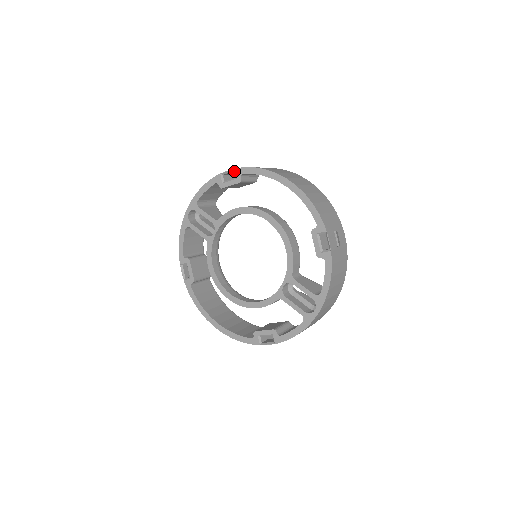
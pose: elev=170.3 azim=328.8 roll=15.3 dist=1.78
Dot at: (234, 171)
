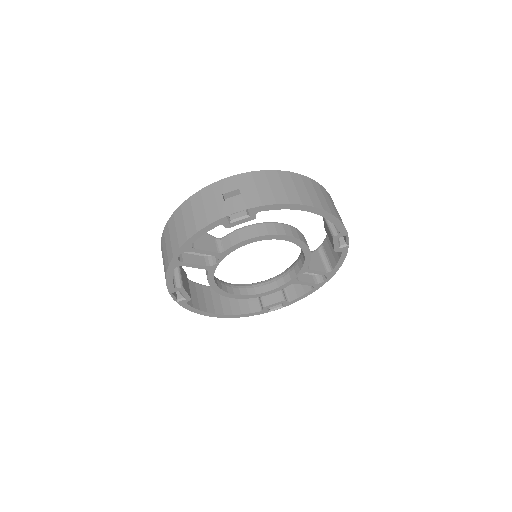
Dot at: occluded
